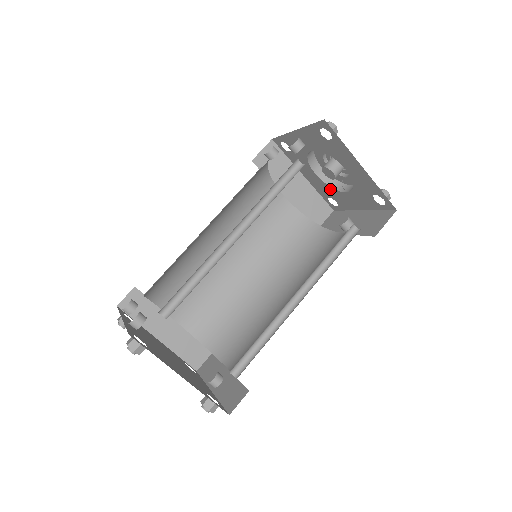
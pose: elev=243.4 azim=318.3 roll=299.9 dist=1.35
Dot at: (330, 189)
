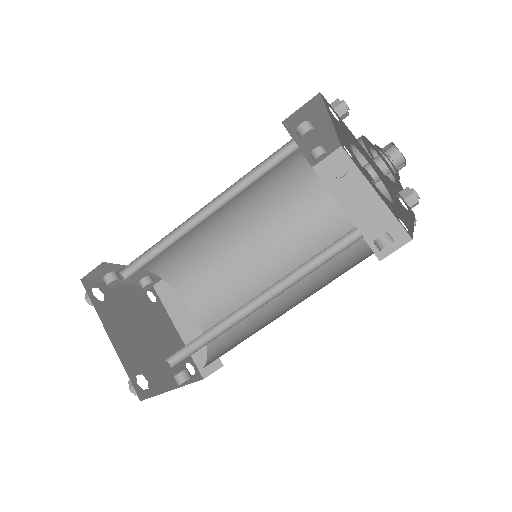
Dot at: (389, 203)
